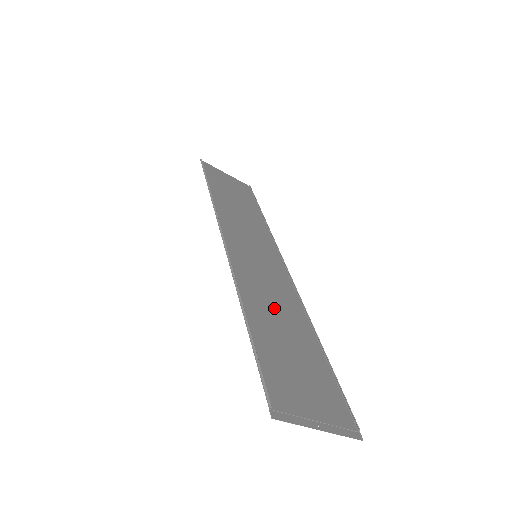
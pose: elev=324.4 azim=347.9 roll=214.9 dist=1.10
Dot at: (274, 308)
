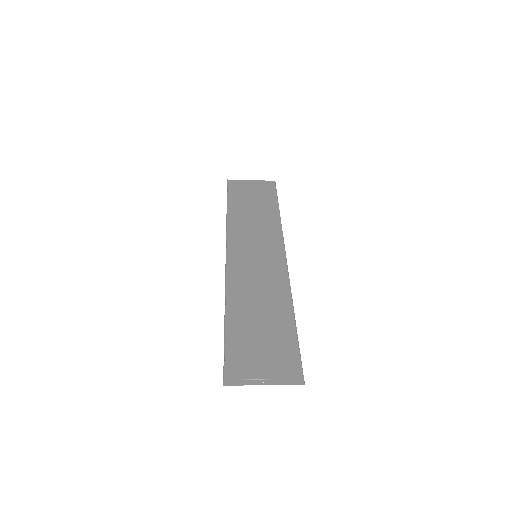
Dot at: (257, 299)
